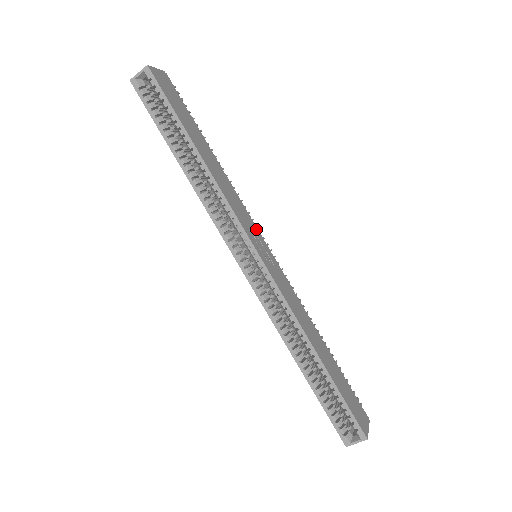
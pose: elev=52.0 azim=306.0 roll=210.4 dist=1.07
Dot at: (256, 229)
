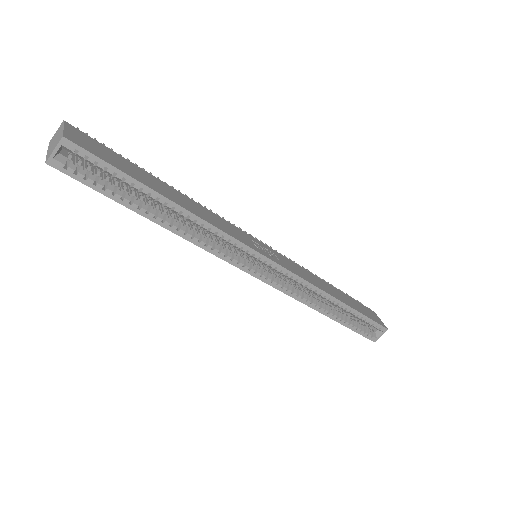
Dot at: (244, 233)
